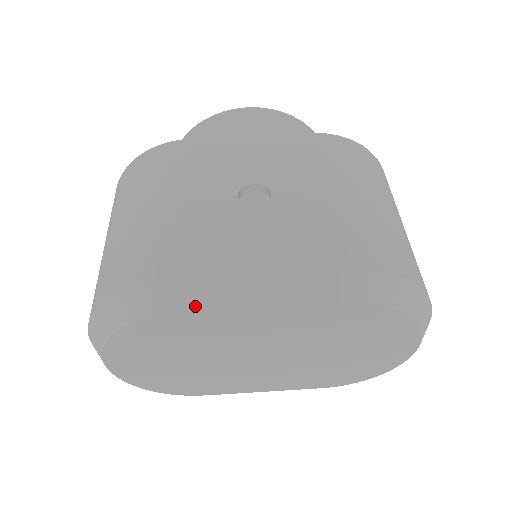
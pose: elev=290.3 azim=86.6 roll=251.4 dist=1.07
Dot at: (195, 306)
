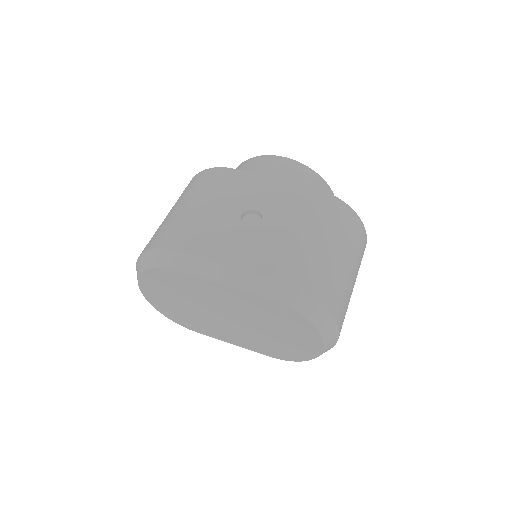
Dot at: (186, 270)
